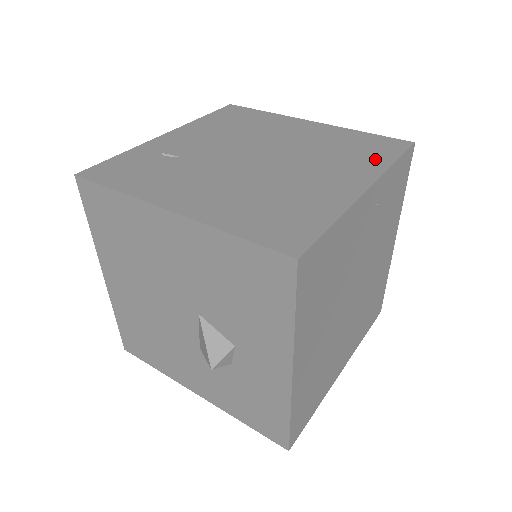
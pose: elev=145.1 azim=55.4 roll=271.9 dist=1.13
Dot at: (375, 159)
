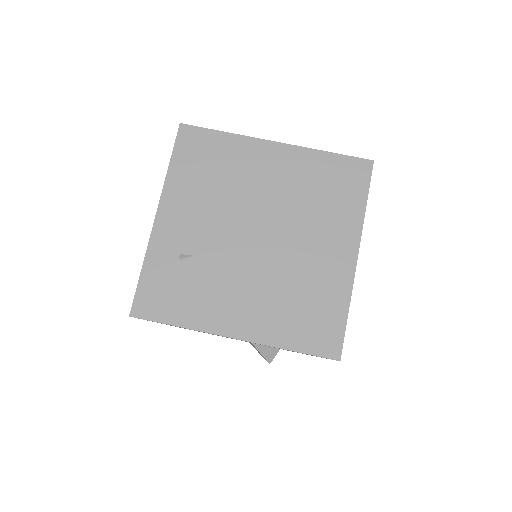
Dot at: (350, 205)
